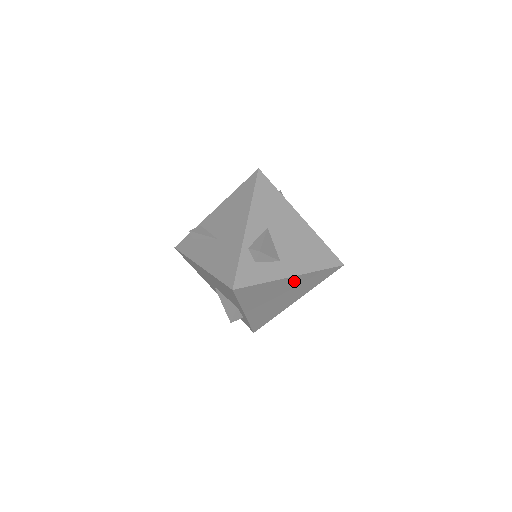
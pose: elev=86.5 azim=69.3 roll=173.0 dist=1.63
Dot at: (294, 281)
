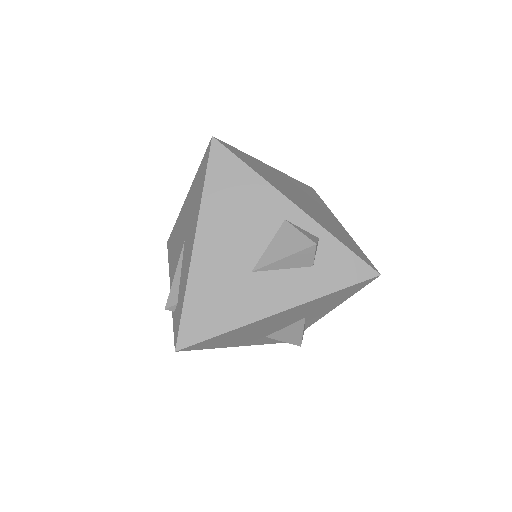
Dot at: (284, 178)
